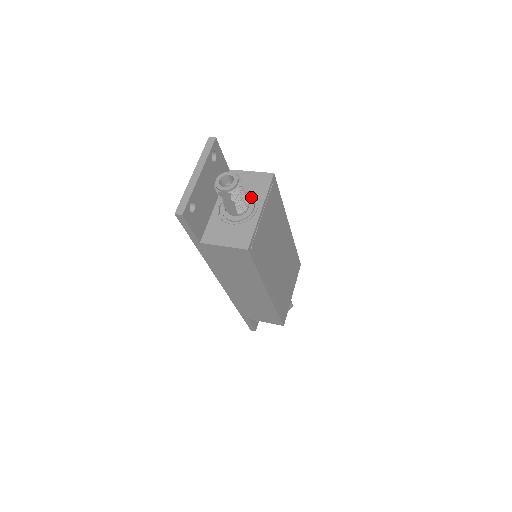
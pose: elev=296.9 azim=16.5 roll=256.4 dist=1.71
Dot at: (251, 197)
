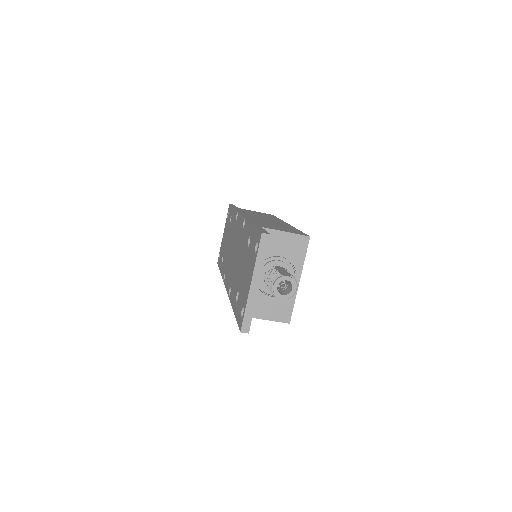
Dot at: (287, 264)
